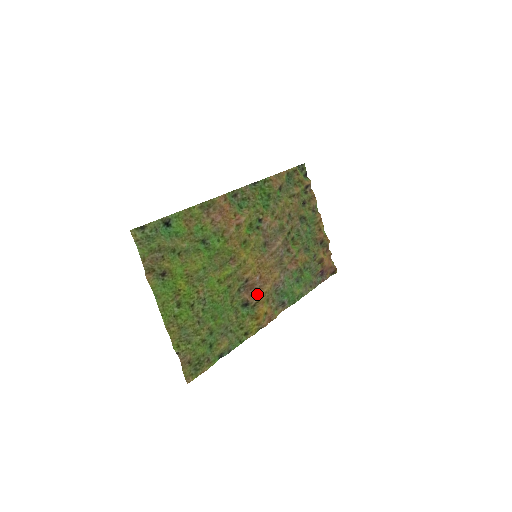
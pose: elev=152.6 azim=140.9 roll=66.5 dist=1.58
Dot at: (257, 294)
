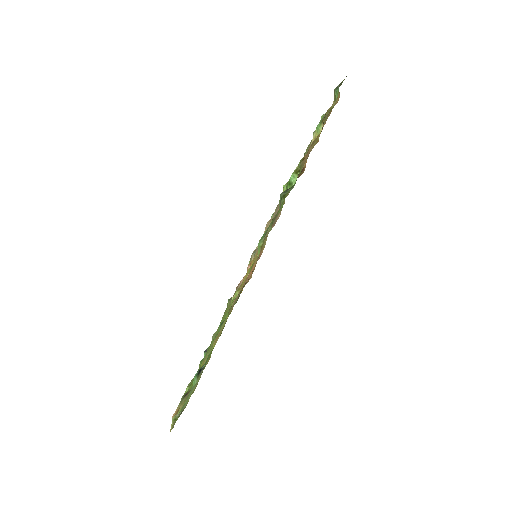
Dot at: occluded
